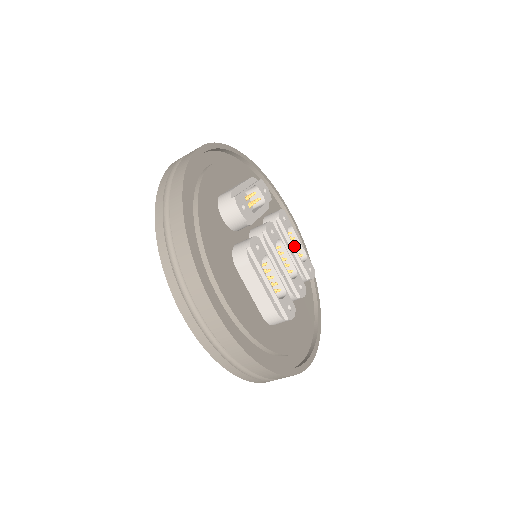
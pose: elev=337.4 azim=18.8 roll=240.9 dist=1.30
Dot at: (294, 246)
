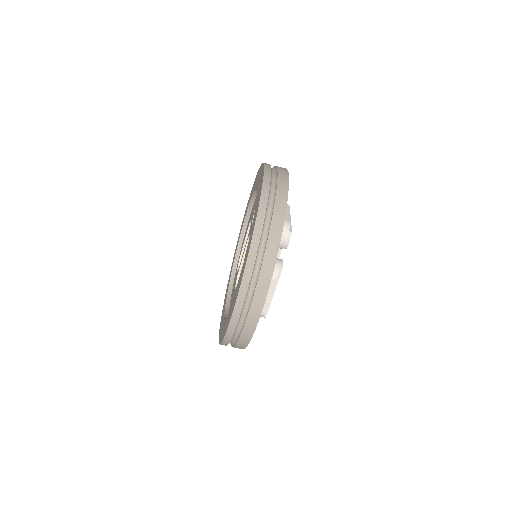
Dot at: occluded
